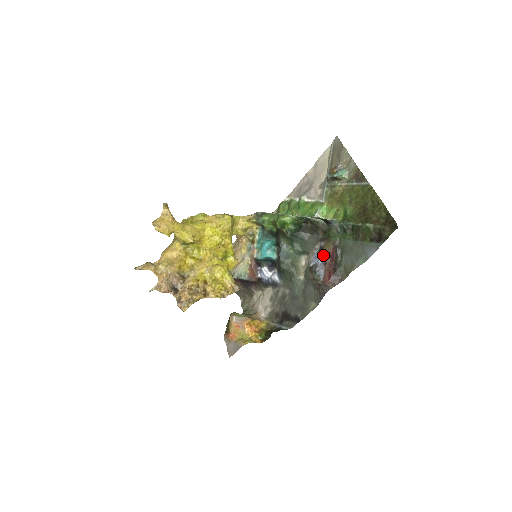
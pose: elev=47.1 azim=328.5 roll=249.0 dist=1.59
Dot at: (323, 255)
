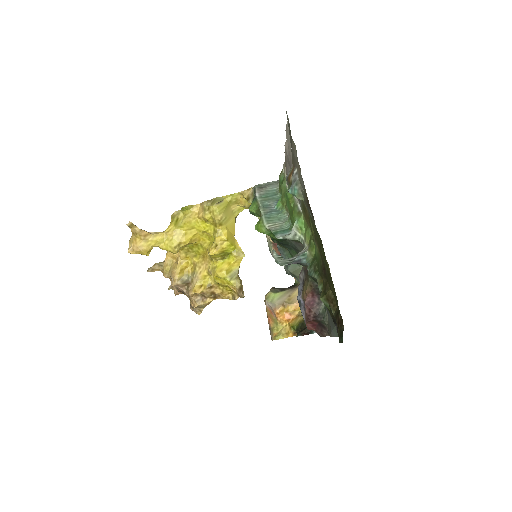
Dot at: (301, 298)
